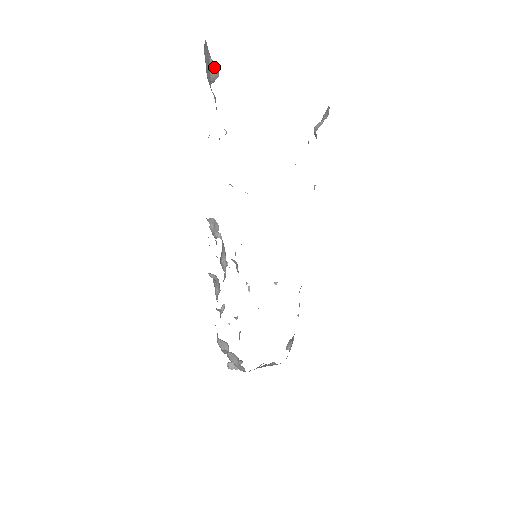
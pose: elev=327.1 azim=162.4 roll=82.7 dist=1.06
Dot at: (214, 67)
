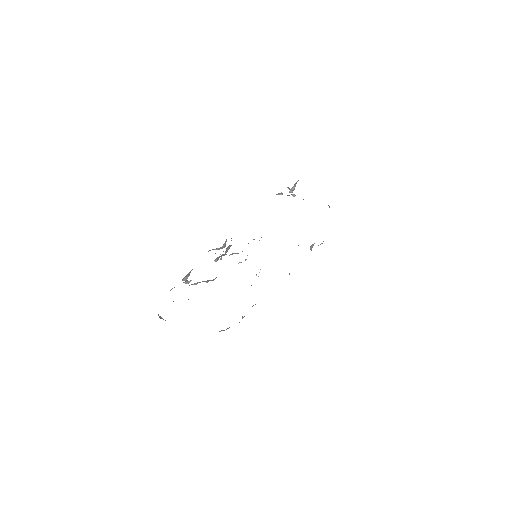
Dot at: occluded
